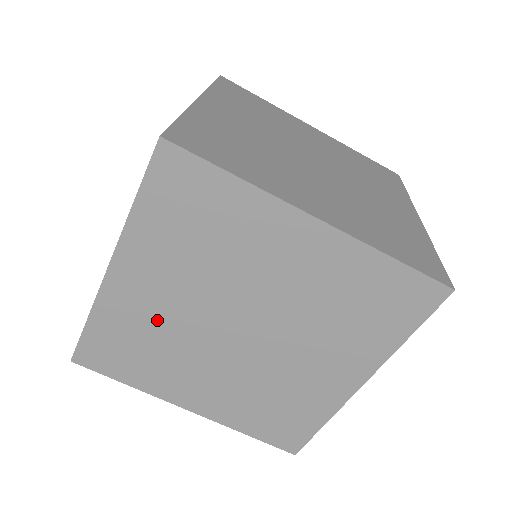
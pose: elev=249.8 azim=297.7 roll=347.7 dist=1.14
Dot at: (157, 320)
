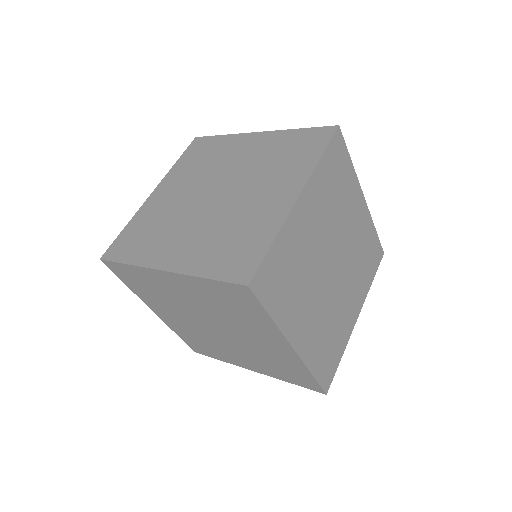
Dot at: (171, 295)
